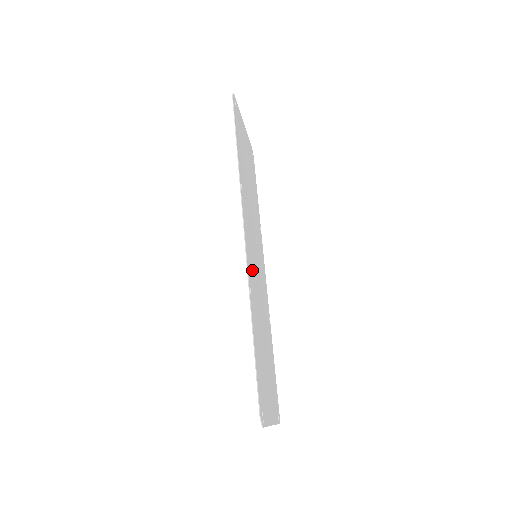
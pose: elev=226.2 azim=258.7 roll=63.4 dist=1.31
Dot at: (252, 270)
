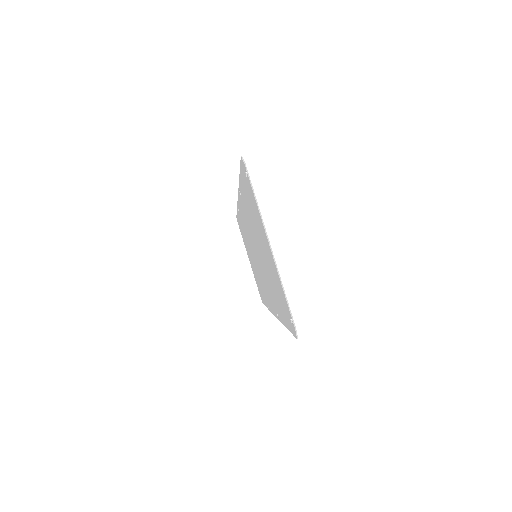
Dot at: occluded
